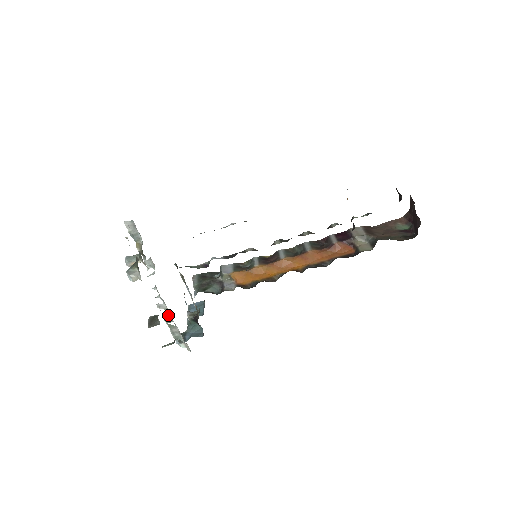
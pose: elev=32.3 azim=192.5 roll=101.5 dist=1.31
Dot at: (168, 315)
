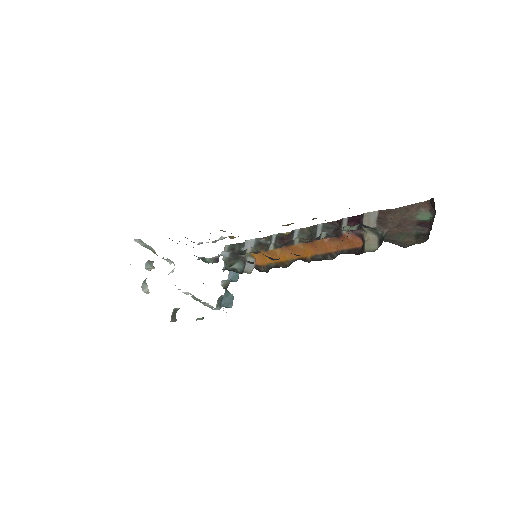
Dot at: (195, 297)
